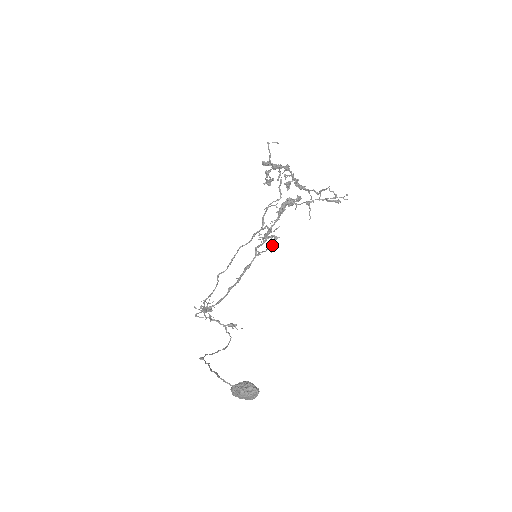
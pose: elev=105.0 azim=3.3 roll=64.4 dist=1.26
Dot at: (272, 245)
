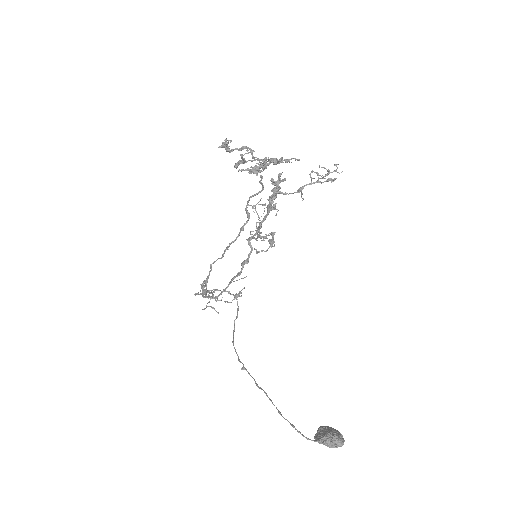
Dot at: (272, 244)
